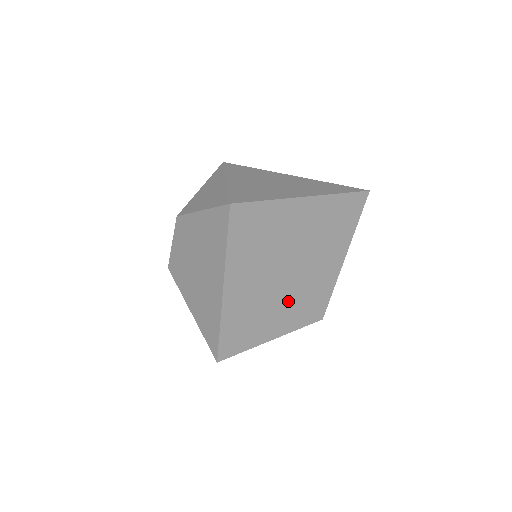
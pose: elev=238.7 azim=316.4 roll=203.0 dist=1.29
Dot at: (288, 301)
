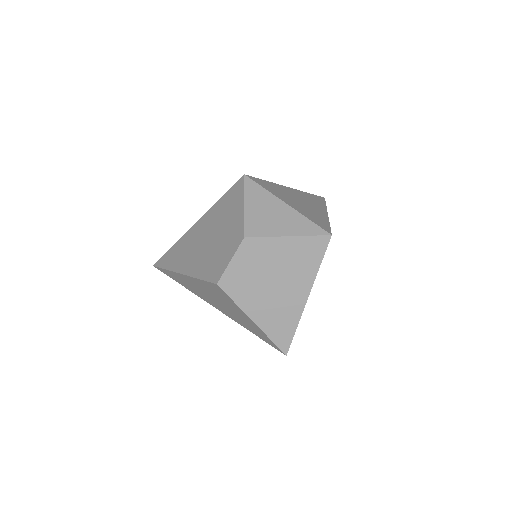
Dot at: occluded
